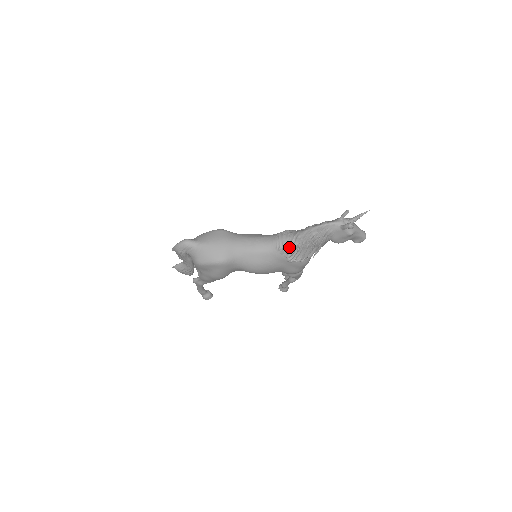
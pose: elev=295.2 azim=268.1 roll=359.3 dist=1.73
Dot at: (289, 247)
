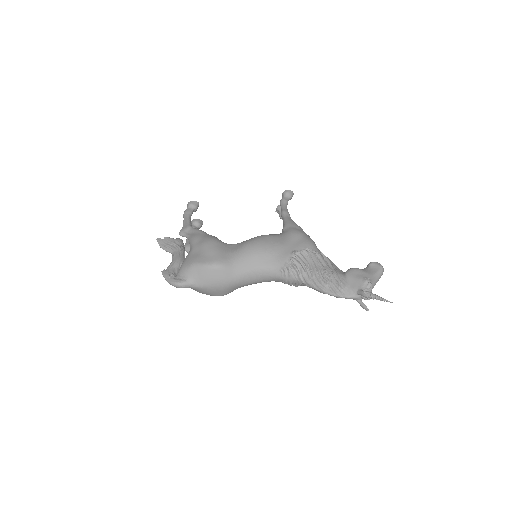
Dot at: (296, 285)
